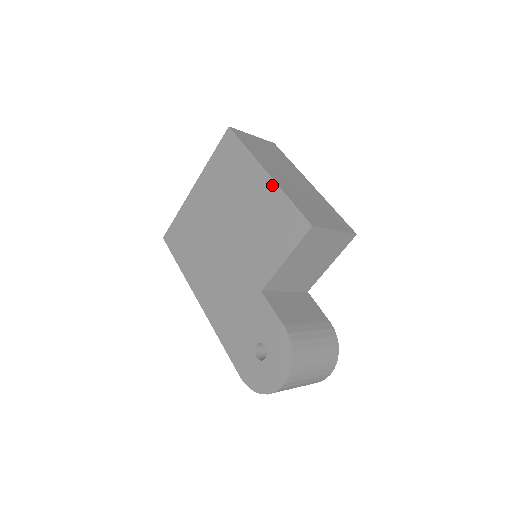
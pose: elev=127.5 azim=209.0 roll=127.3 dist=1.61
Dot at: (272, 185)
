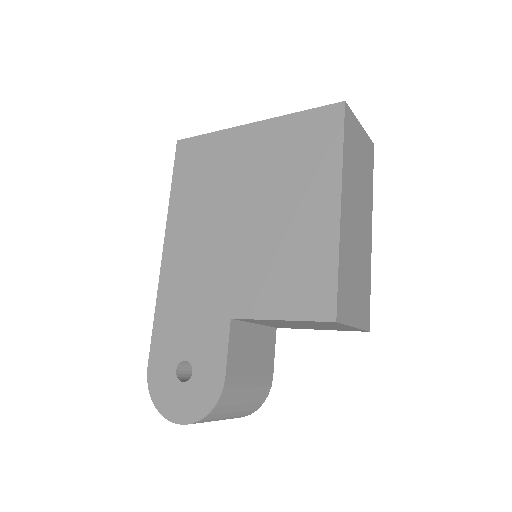
Dot at: (334, 228)
